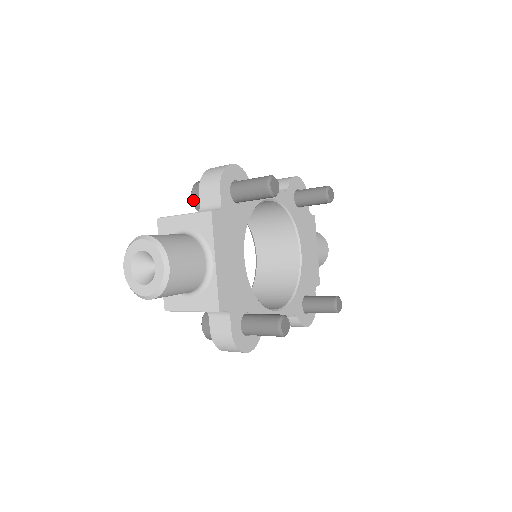
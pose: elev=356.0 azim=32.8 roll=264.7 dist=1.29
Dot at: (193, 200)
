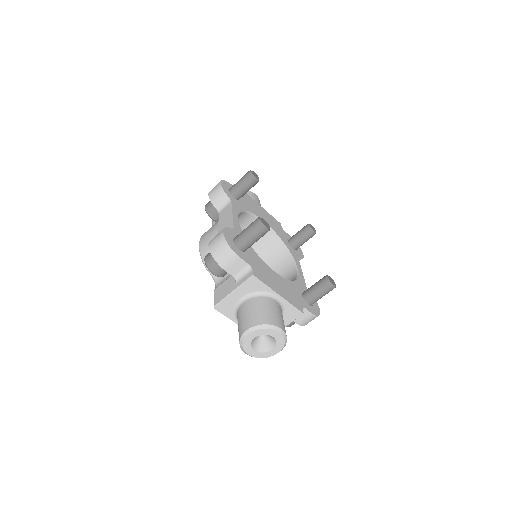
Dot at: (218, 275)
